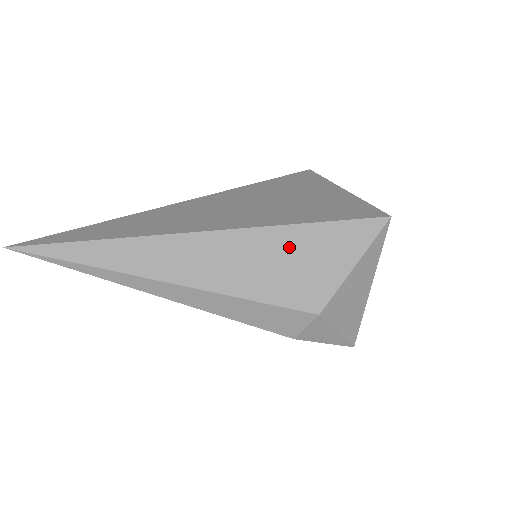
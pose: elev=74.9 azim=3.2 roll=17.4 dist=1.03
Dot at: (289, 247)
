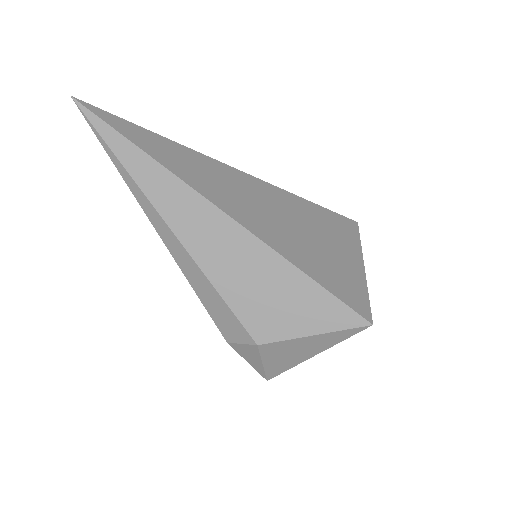
Dot at: (279, 280)
